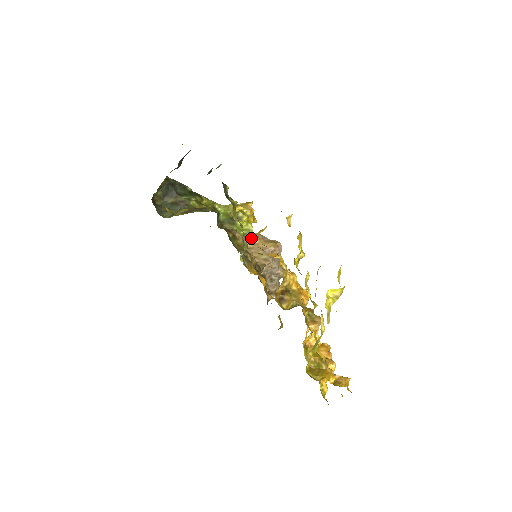
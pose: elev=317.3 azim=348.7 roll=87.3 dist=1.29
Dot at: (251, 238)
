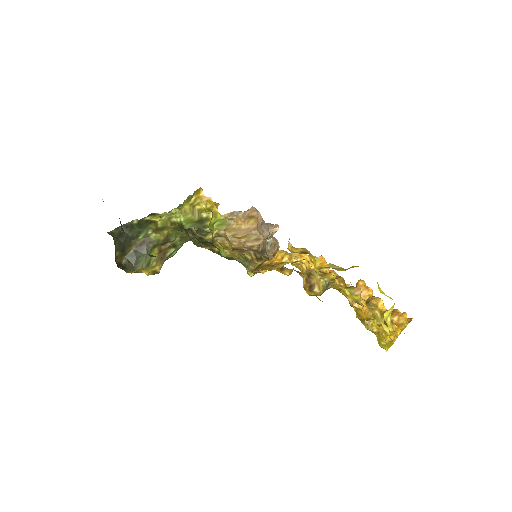
Dot at: (228, 227)
